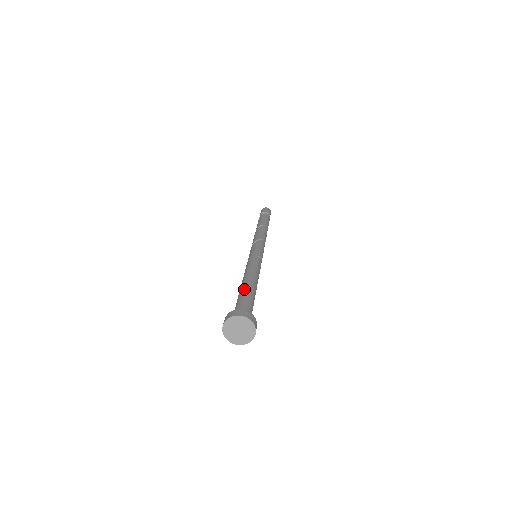
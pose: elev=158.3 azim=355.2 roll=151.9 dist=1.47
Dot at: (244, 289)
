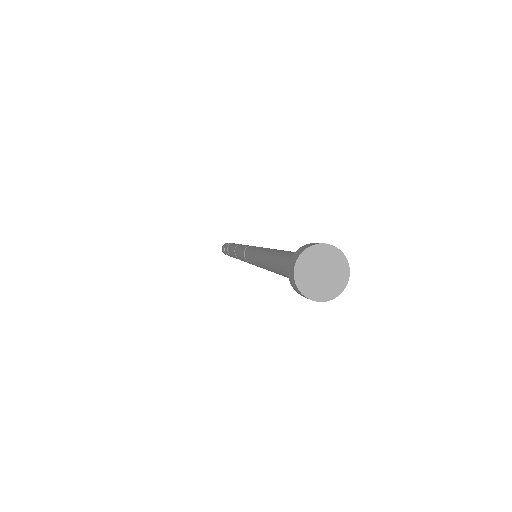
Dot at: occluded
